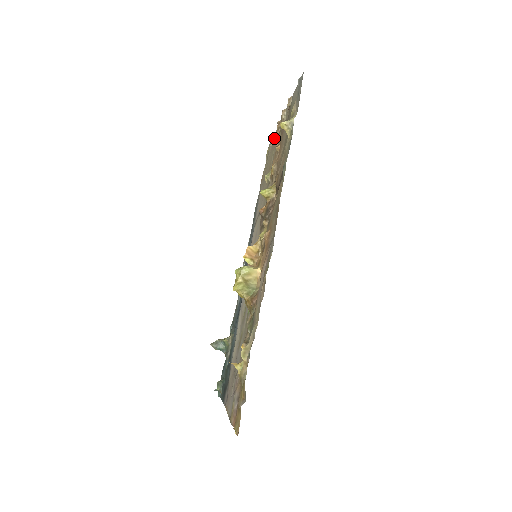
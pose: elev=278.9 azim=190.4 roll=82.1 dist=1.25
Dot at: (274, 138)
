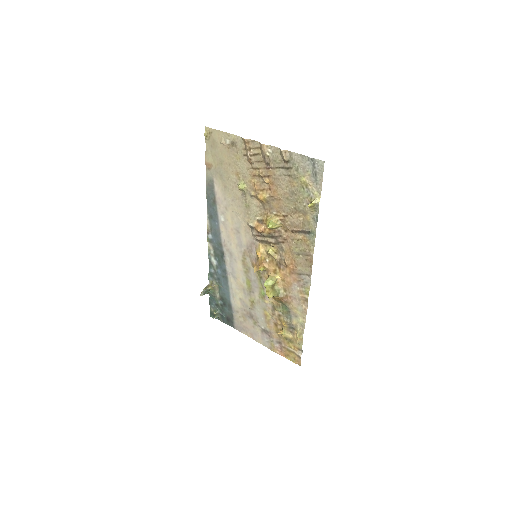
Dot at: (231, 142)
